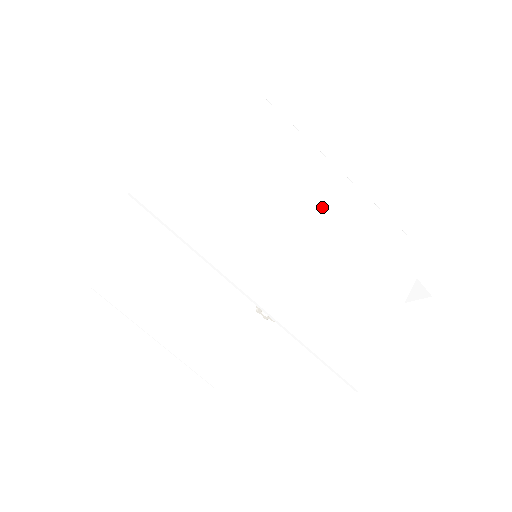
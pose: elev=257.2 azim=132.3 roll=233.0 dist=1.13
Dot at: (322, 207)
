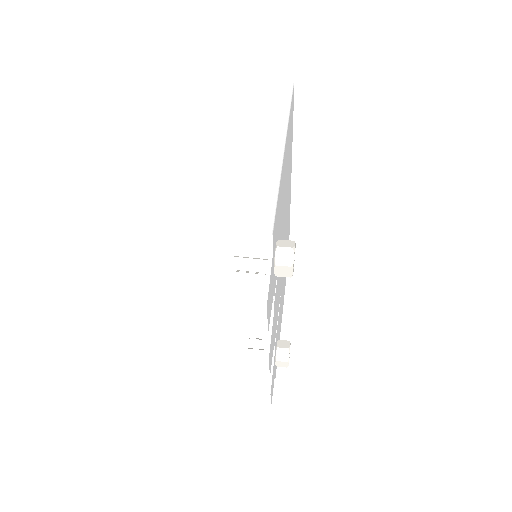
Dot at: (238, 143)
